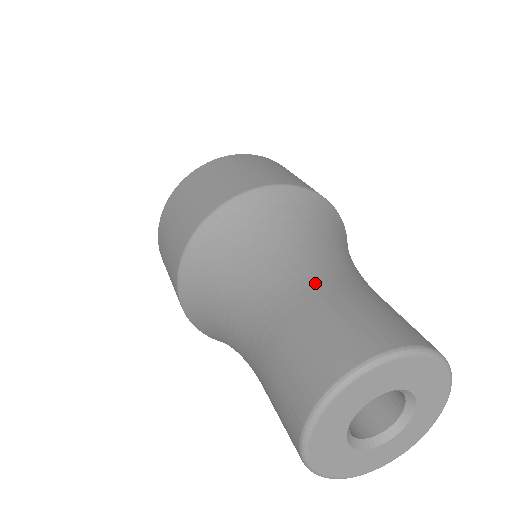
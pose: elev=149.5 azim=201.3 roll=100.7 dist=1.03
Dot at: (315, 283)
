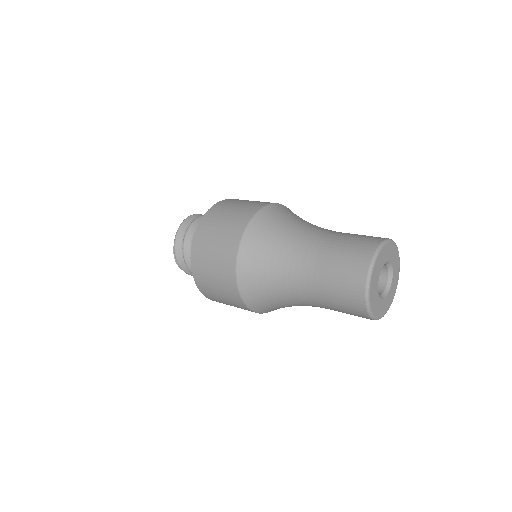
Dot at: (326, 237)
